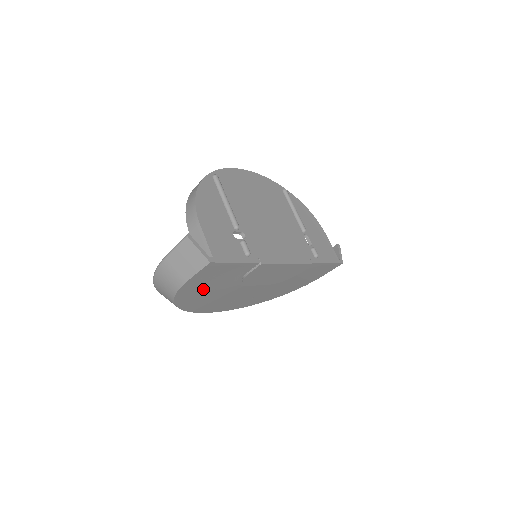
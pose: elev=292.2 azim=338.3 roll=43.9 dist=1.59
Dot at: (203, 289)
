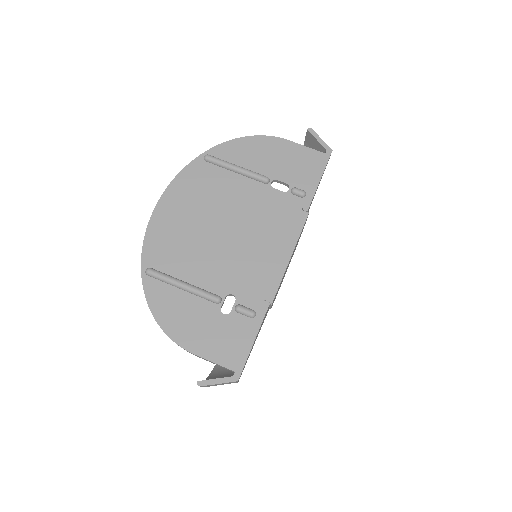
Dot at: occluded
